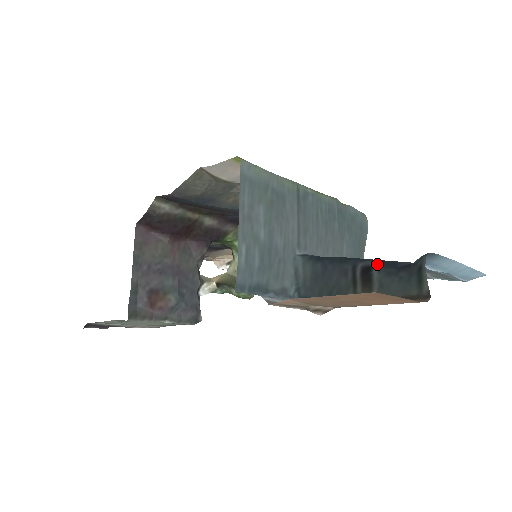
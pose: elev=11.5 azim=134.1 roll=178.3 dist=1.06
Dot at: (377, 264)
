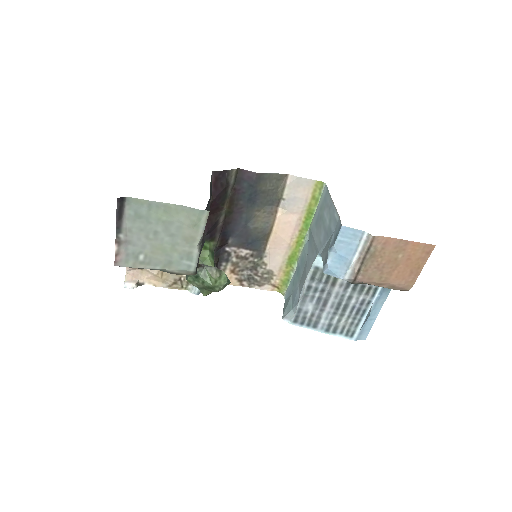
Dot at: occluded
